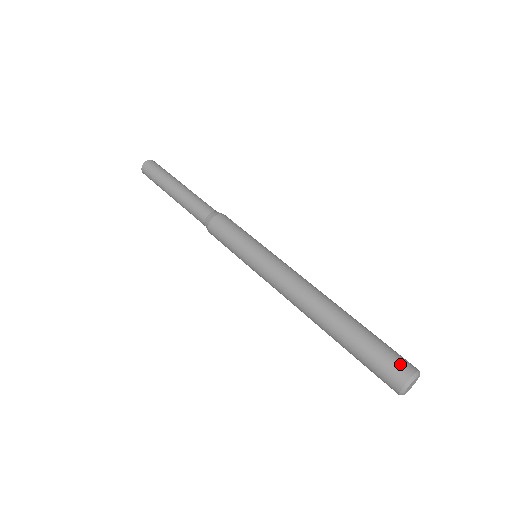
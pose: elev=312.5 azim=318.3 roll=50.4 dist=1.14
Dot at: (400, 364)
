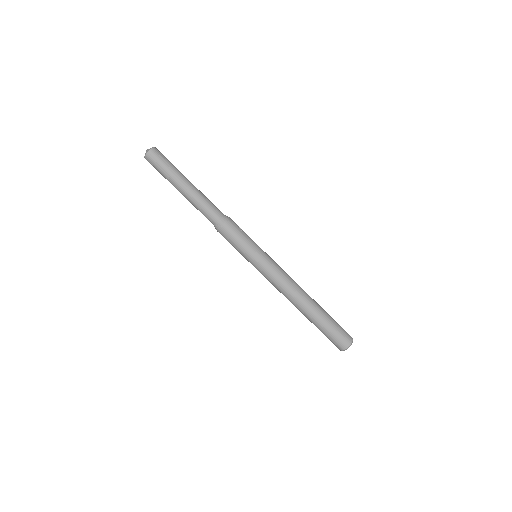
Dot at: (345, 338)
